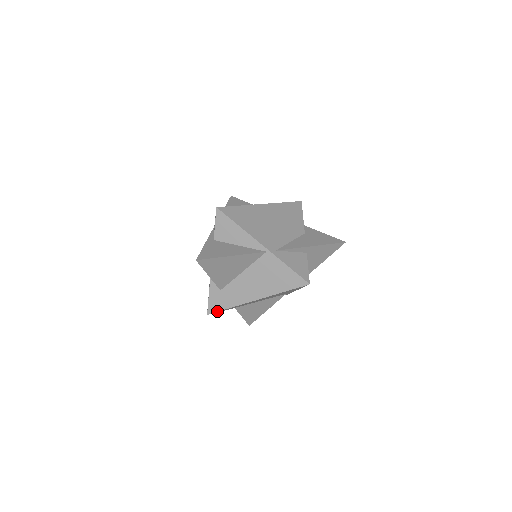
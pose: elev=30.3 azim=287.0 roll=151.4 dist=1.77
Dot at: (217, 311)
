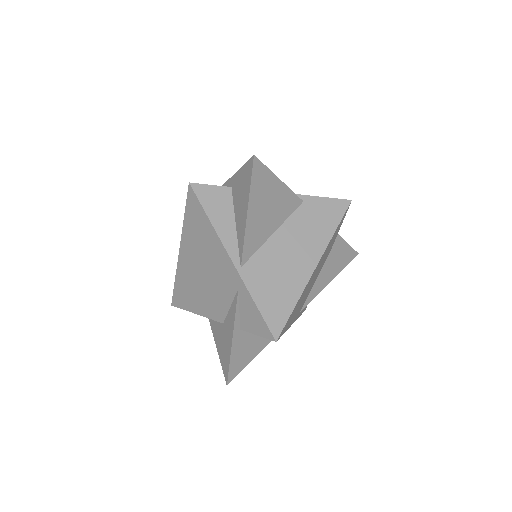
Dot at: occluded
